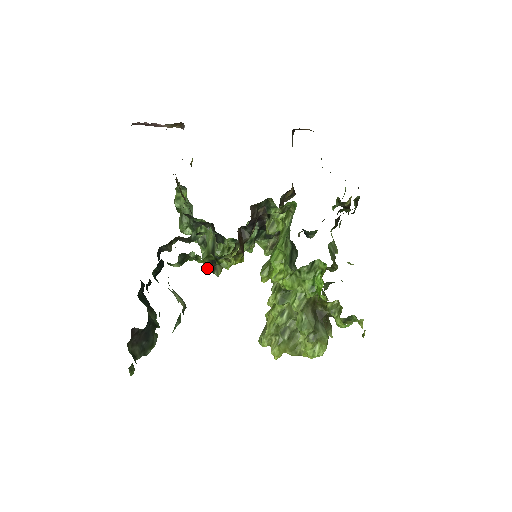
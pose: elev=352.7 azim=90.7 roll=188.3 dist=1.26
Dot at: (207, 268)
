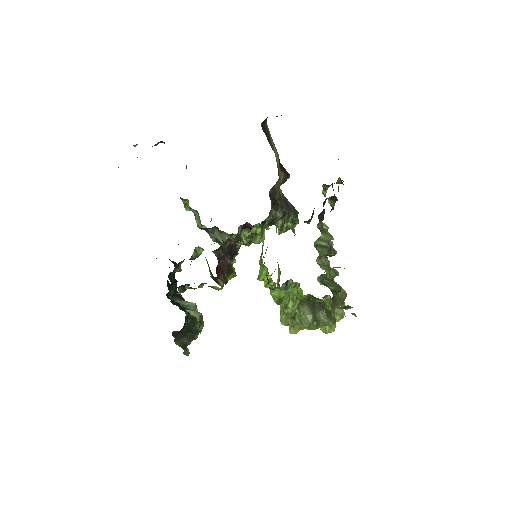
Dot at: occluded
